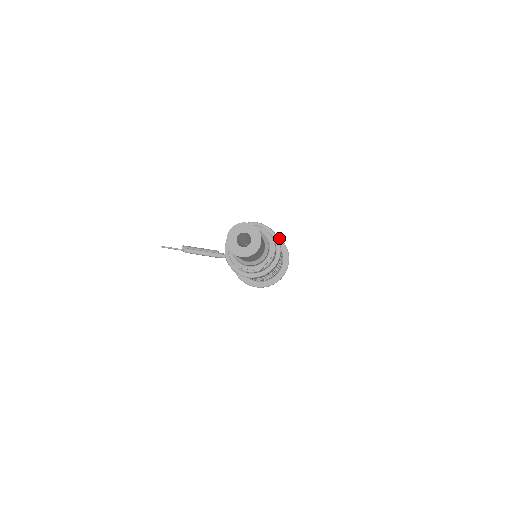
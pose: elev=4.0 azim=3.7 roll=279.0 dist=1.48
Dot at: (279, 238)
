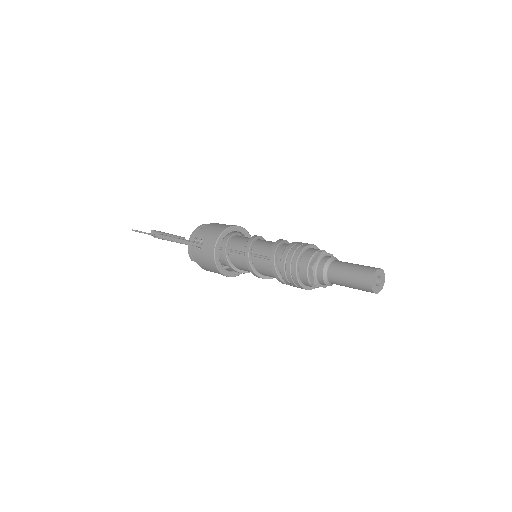
Dot at: (249, 234)
